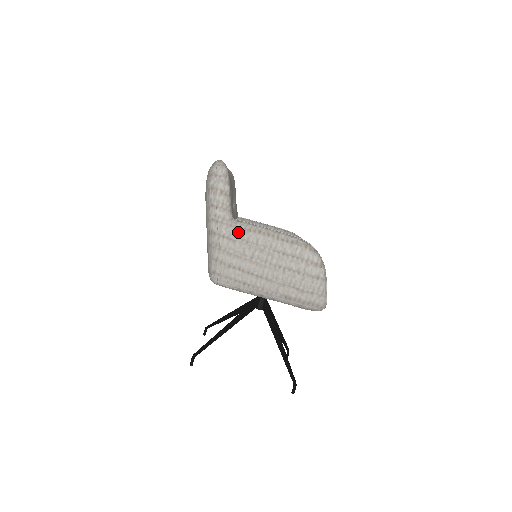
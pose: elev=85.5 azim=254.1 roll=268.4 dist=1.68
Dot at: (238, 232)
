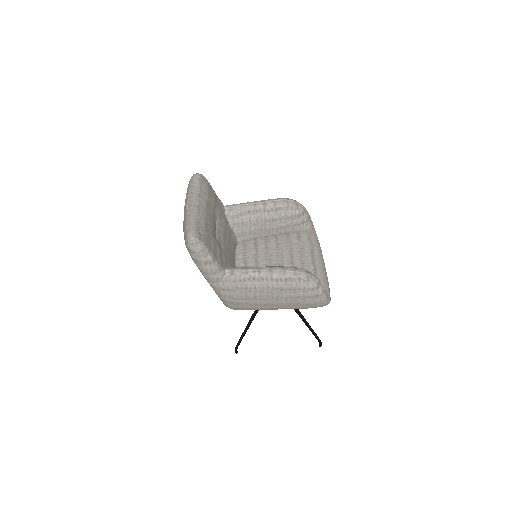
Dot at: (235, 284)
